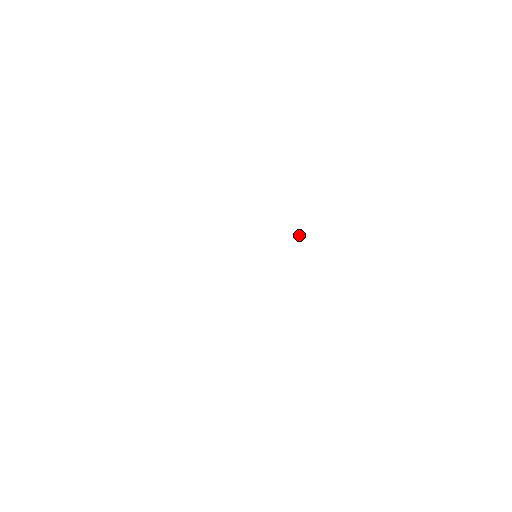
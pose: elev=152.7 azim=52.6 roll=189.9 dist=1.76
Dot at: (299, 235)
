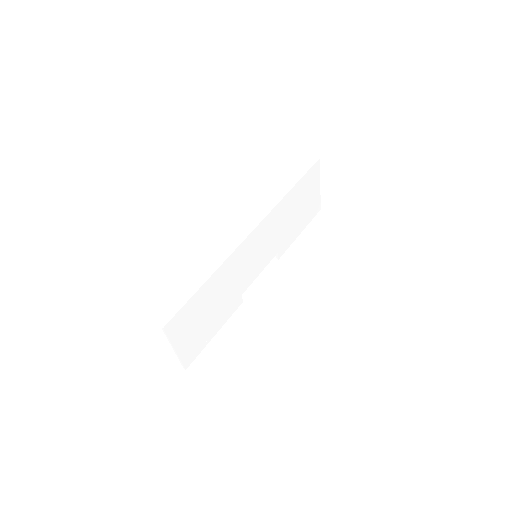
Dot at: (300, 221)
